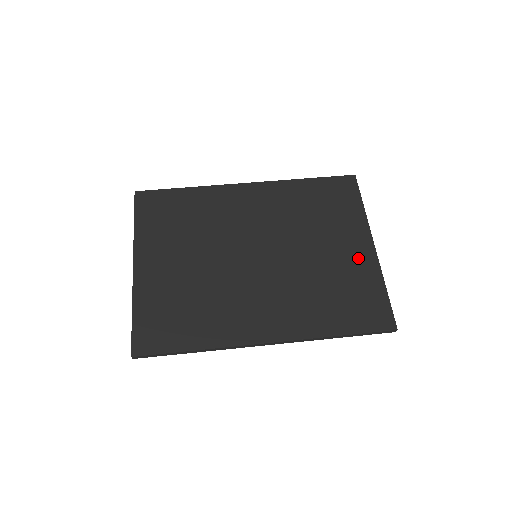
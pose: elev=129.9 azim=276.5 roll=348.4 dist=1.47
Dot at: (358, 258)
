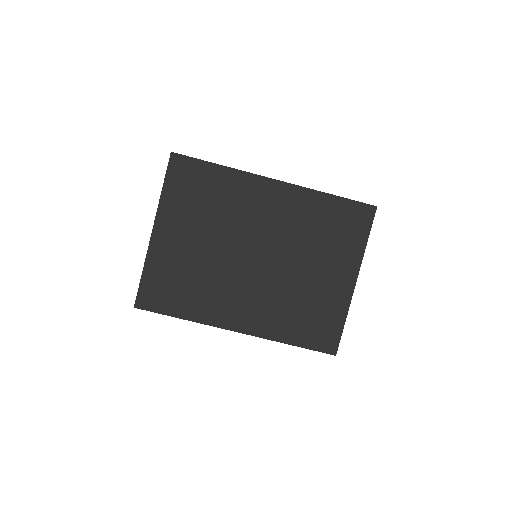
Dot at: (337, 289)
